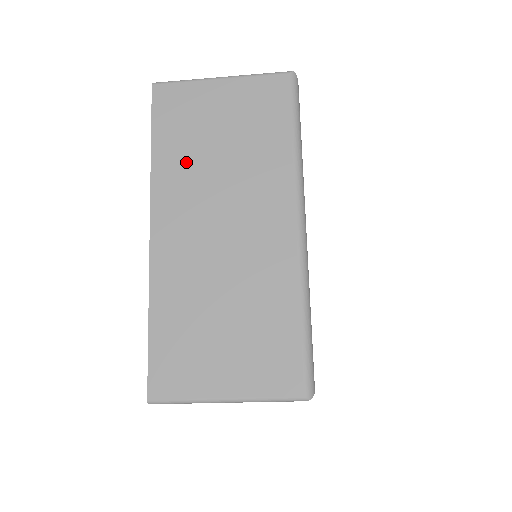
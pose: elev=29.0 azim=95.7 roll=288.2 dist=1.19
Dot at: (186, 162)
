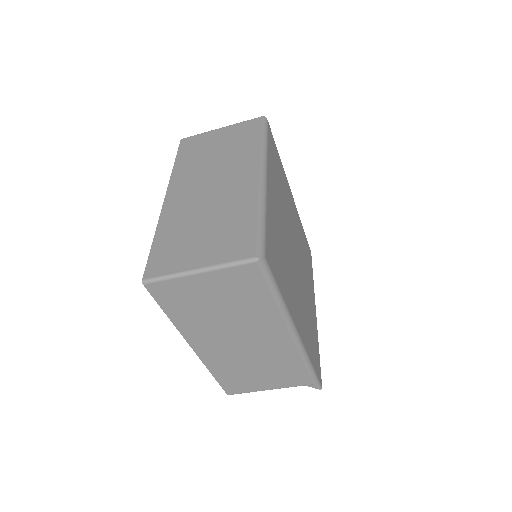
Dot at: (194, 164)
